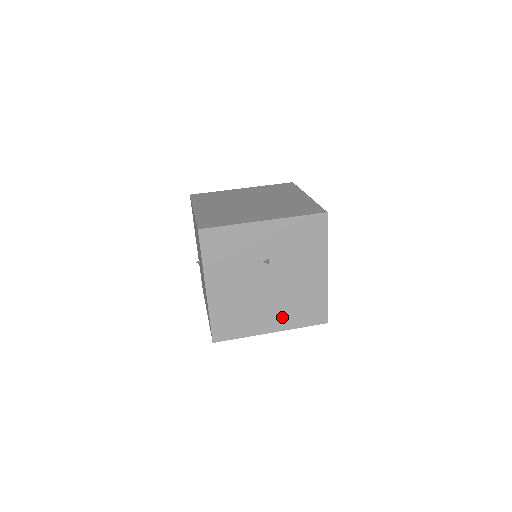
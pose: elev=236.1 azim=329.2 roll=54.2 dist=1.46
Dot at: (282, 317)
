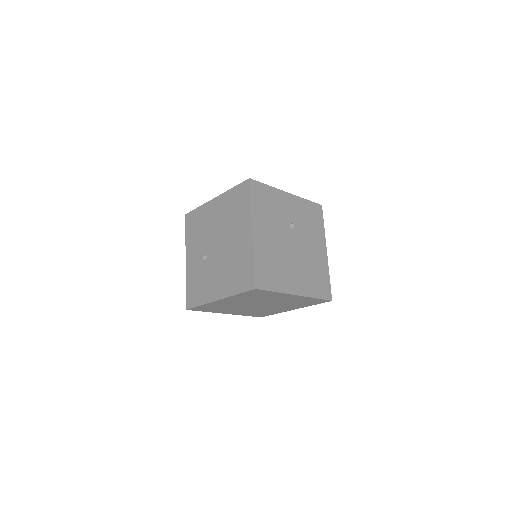
Dot at: (303, 282)
